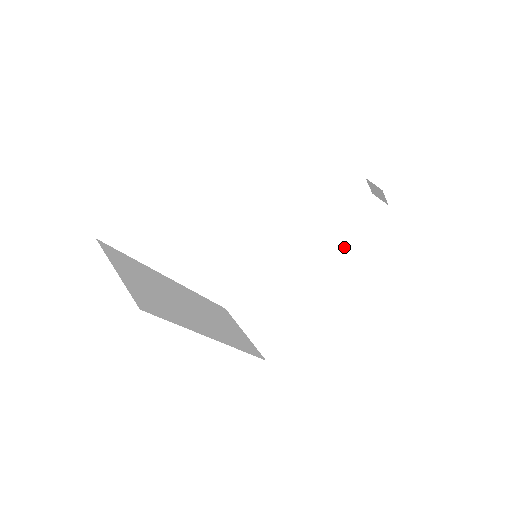
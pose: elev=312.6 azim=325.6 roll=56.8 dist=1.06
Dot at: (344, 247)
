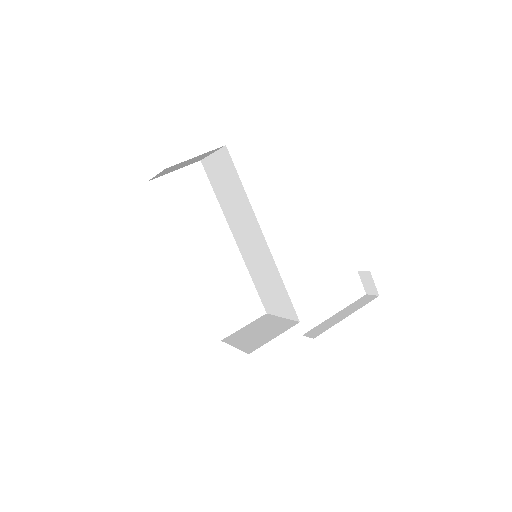
Dot at: (339, 321)
